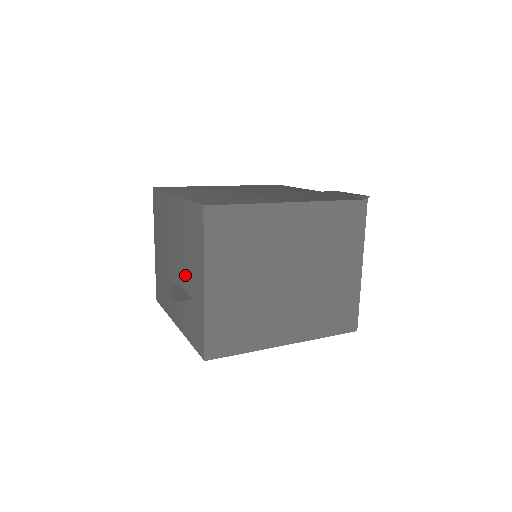
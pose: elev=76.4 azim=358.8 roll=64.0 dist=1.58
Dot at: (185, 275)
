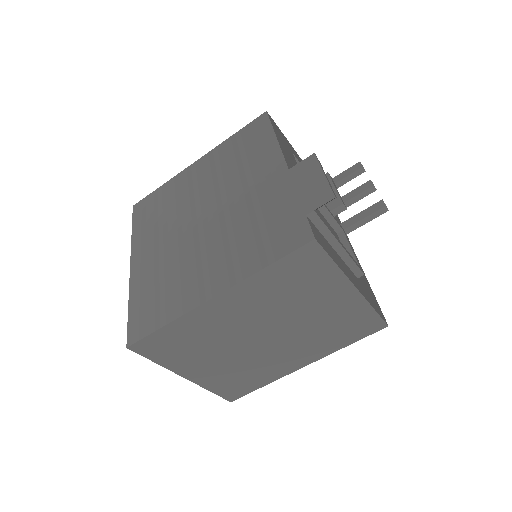
Dot at: occluded
